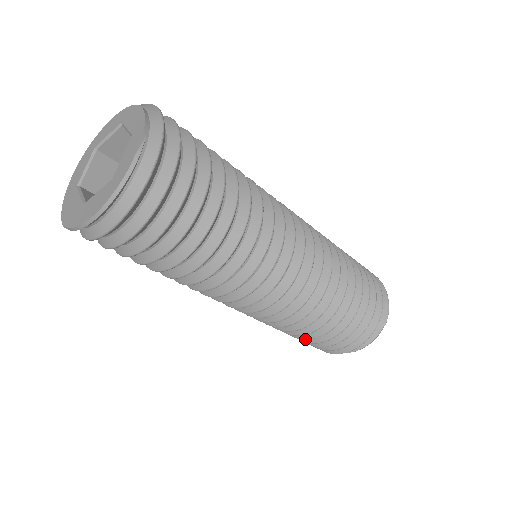
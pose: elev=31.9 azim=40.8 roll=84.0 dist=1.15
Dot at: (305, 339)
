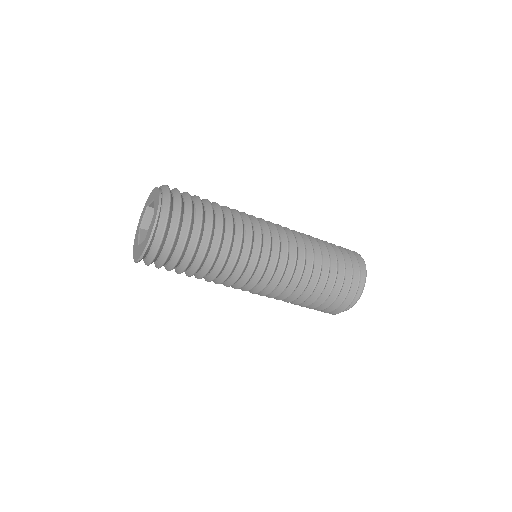
Dot at: occluded
